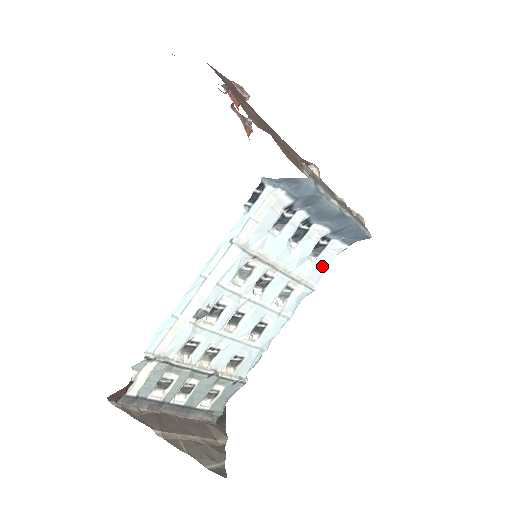
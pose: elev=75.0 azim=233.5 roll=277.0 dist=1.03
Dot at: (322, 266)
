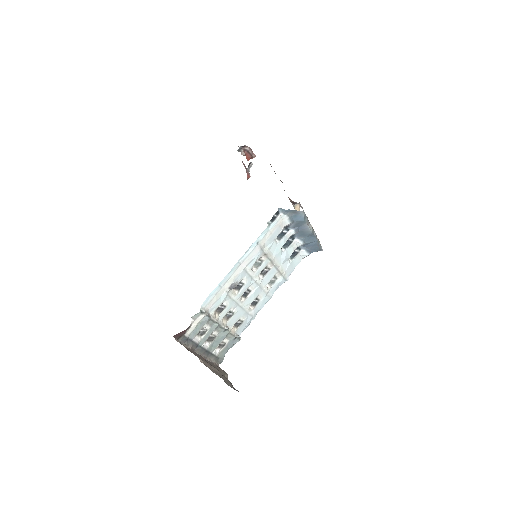
Dot at: (293, 266)
